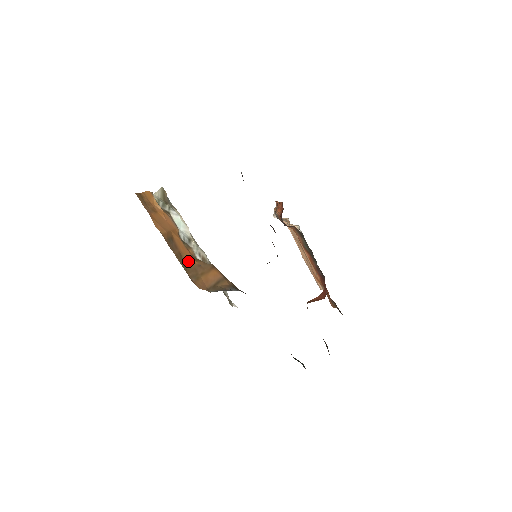
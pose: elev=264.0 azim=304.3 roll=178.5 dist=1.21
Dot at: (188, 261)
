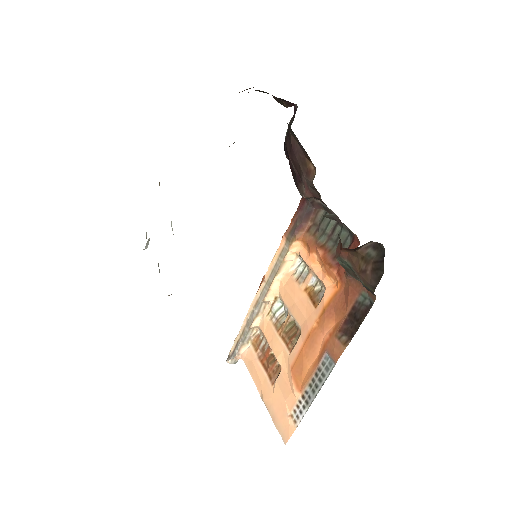
Dot at: occluded
